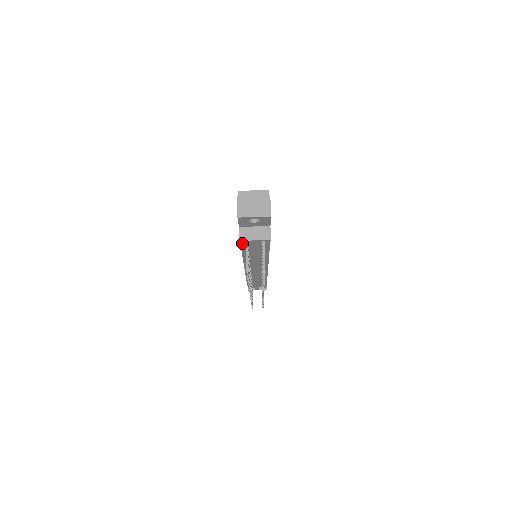
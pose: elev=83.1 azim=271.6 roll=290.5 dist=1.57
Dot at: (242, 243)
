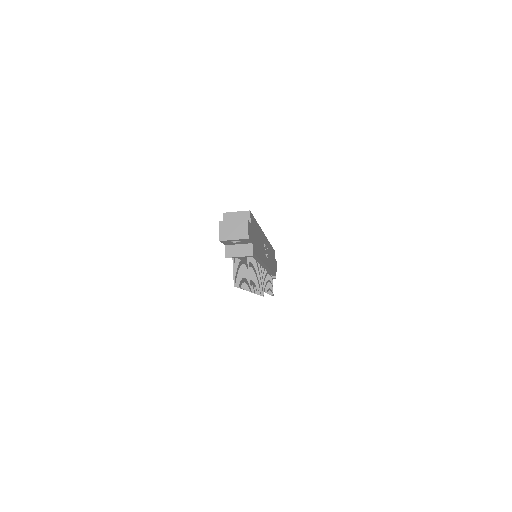
Dot at: occluded
